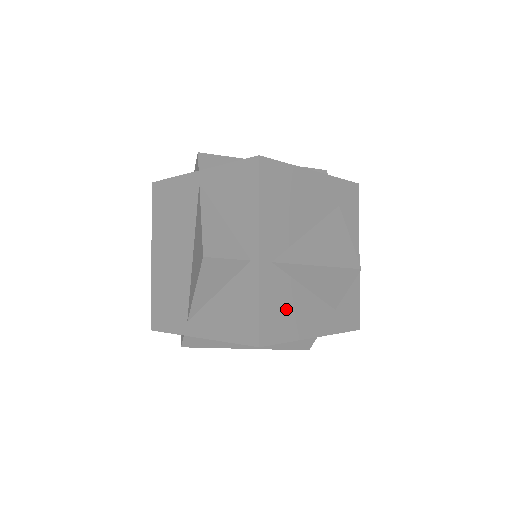
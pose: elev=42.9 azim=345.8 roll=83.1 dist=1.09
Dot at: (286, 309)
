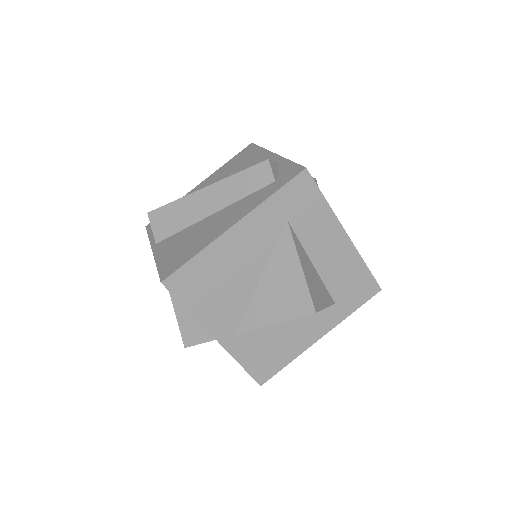
Dot at: (272, 348)
